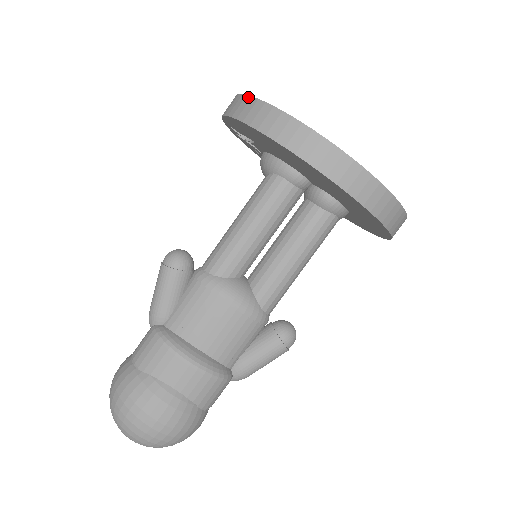
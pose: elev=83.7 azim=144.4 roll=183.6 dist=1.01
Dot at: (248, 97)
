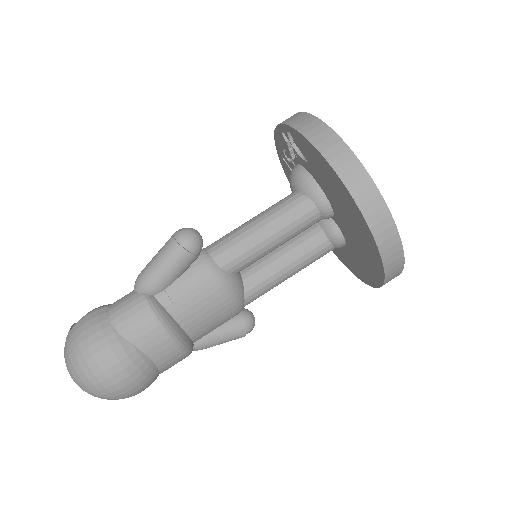
Dot at: (344, 144)
